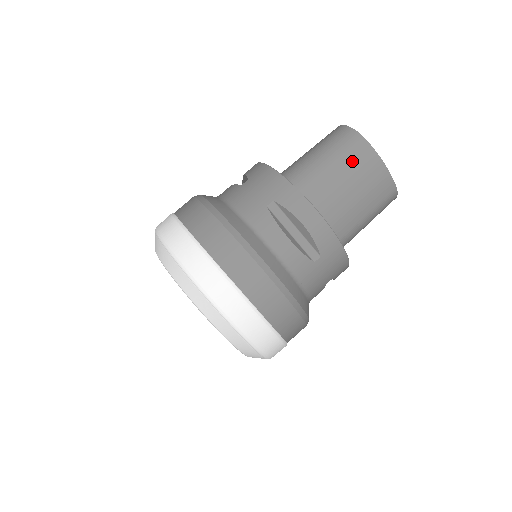
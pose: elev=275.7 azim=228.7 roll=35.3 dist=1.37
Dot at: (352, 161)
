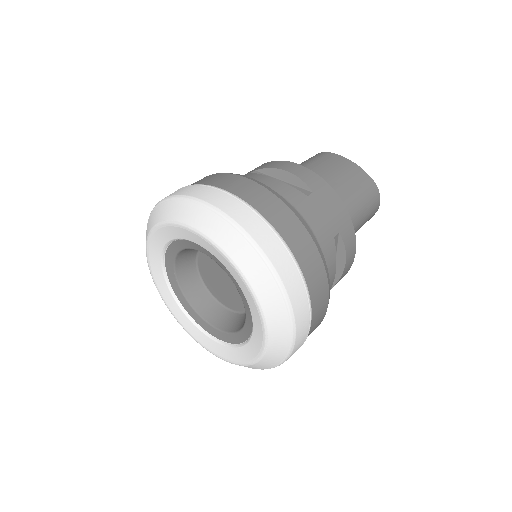
Dot at: (322, 161)
